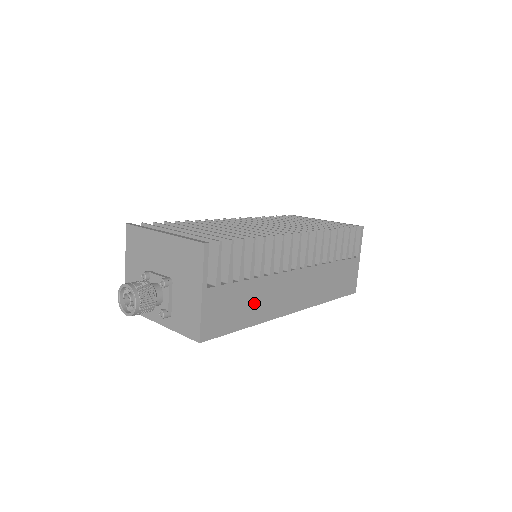
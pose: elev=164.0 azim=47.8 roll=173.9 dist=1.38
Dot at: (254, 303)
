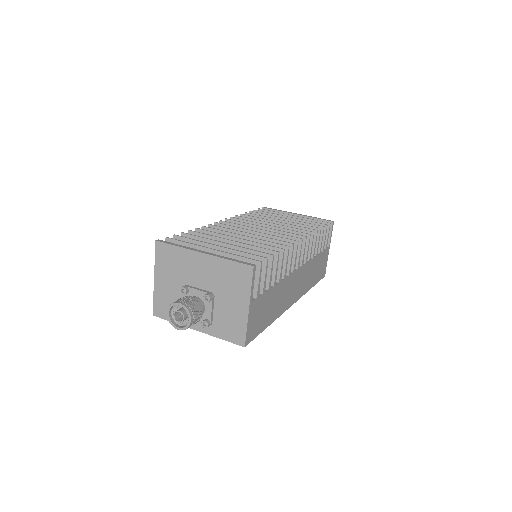
Dot at: (274, 305)
